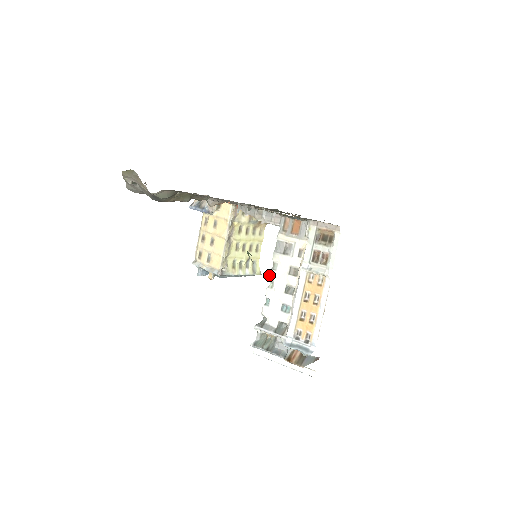
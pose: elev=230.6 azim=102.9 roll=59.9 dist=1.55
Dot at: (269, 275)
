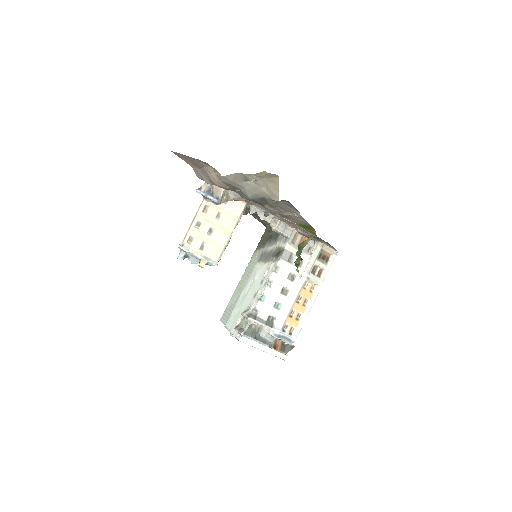
Dot at: (271, 276)
